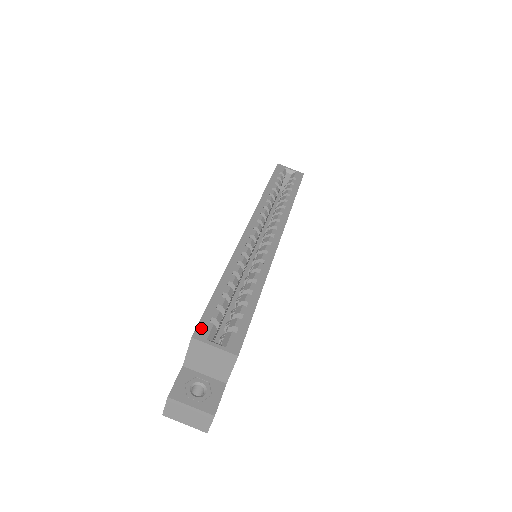
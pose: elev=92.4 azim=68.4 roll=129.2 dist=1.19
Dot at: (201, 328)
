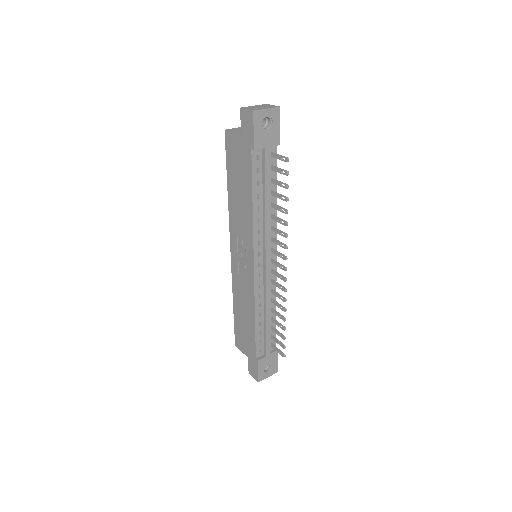
Dot at: (227, 139)
